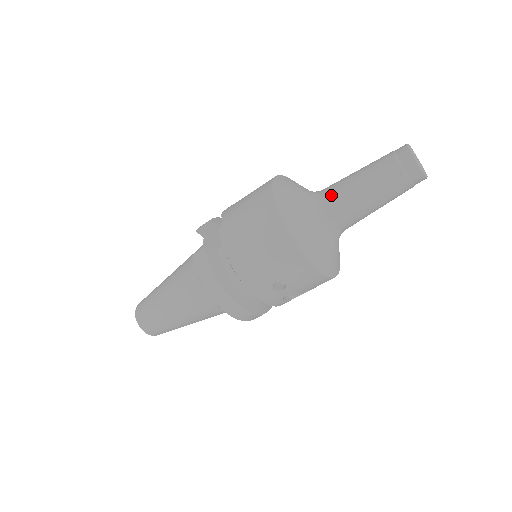
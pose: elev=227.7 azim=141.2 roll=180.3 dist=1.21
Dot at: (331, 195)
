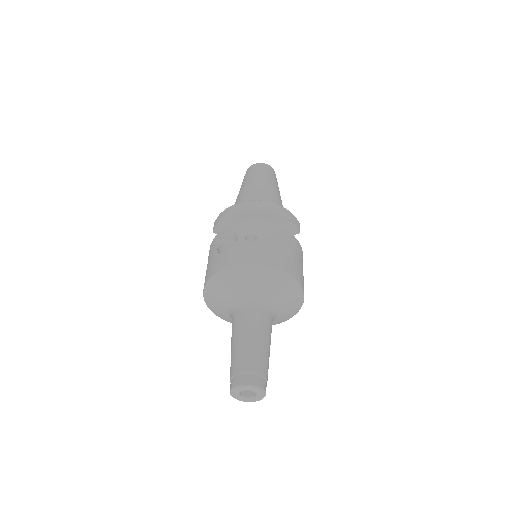
Dot at: occluded
